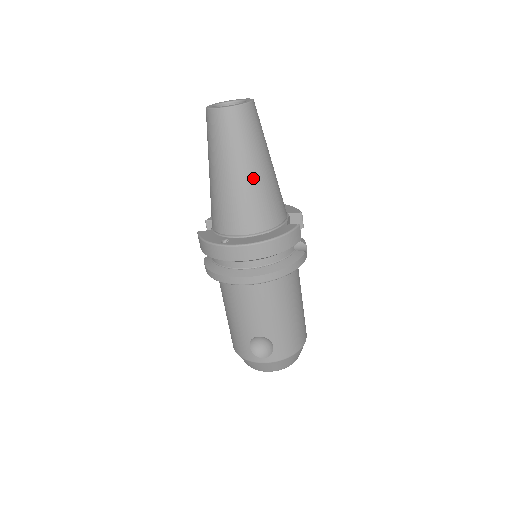
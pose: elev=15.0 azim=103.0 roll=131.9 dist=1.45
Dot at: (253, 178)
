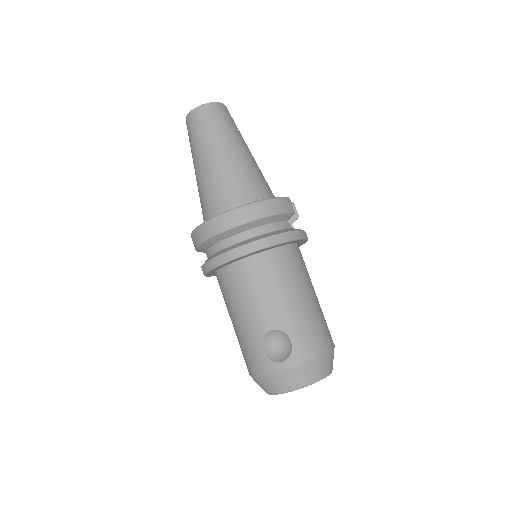
Dot at: (233, 157)
